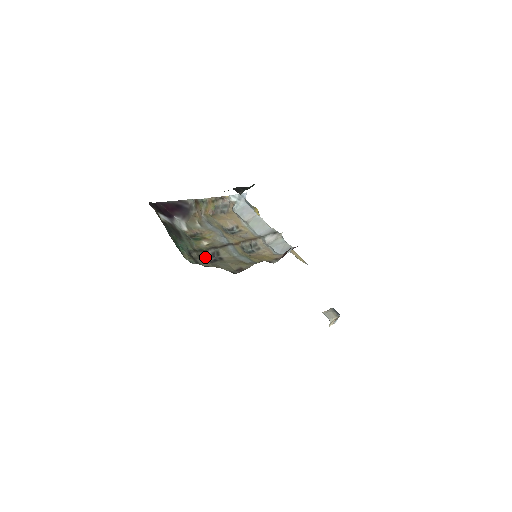
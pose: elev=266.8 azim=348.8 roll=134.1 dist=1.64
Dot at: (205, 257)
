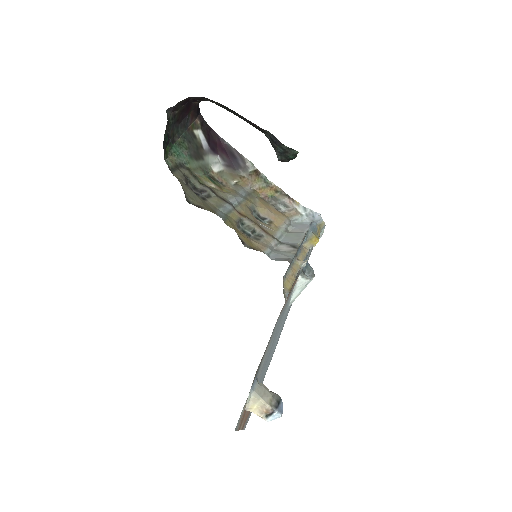
Dot at: (192, 185)
